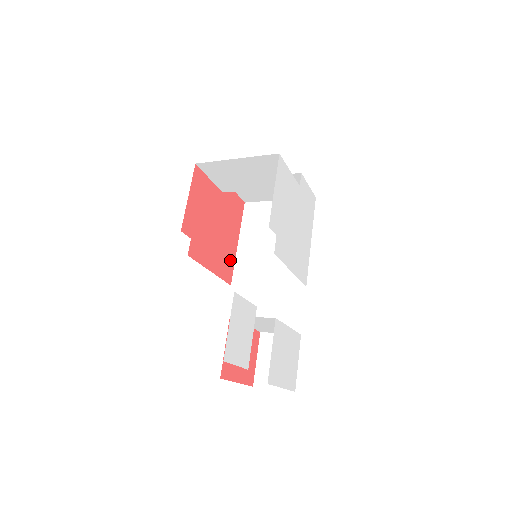
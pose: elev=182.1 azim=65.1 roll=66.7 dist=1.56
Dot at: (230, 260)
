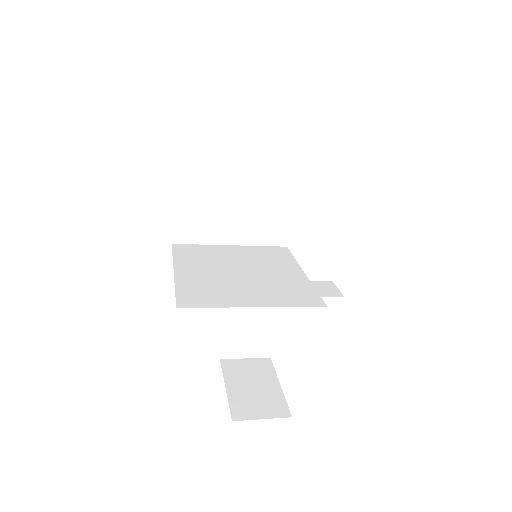
Dot at: occluded
